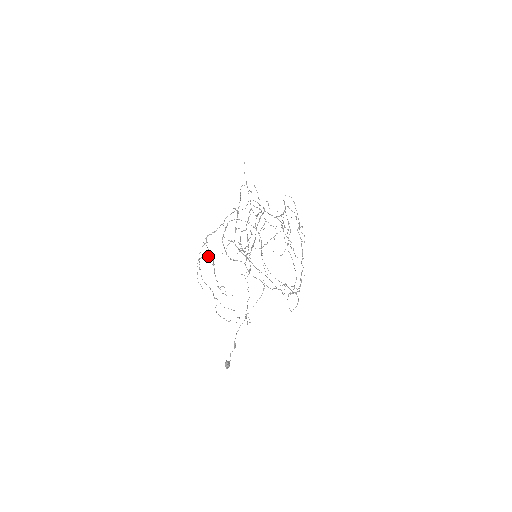
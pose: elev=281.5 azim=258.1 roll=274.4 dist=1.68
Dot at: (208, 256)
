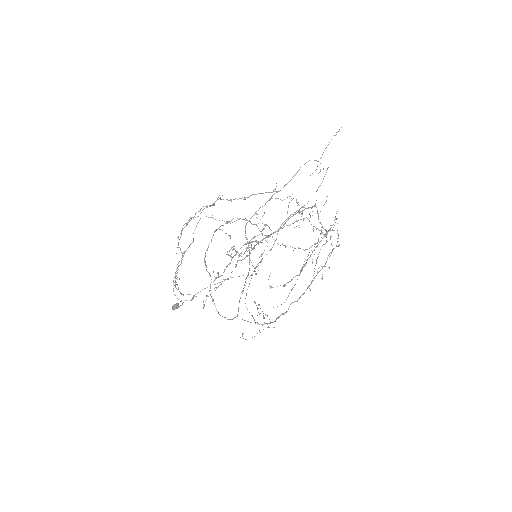
Dot at: (208, 217)
